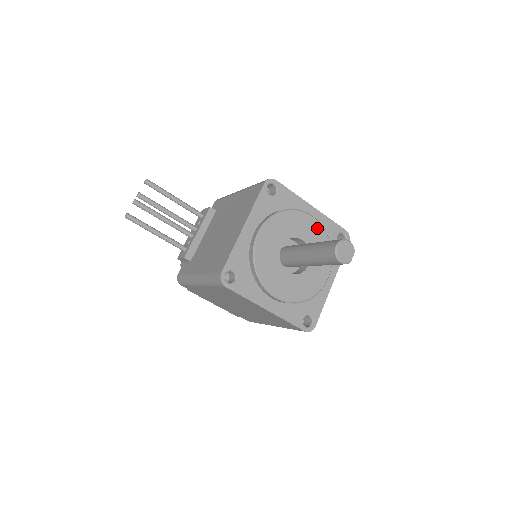
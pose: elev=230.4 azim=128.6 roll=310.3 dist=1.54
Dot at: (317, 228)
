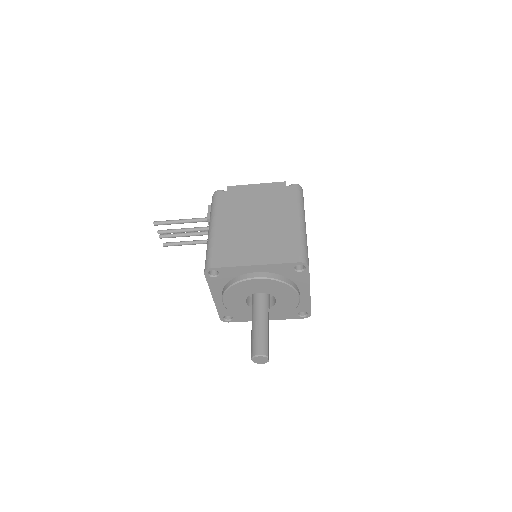
Dot at: (266, 282)
